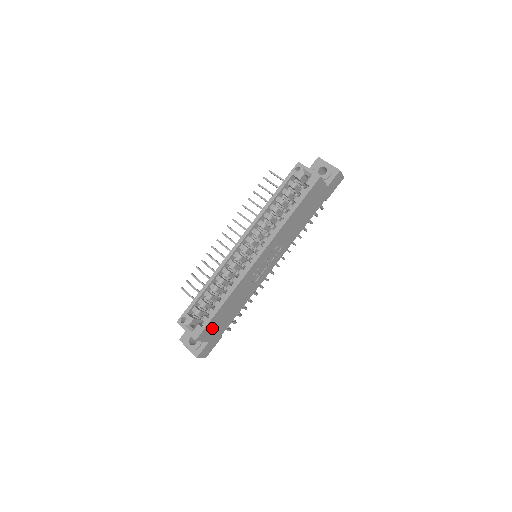
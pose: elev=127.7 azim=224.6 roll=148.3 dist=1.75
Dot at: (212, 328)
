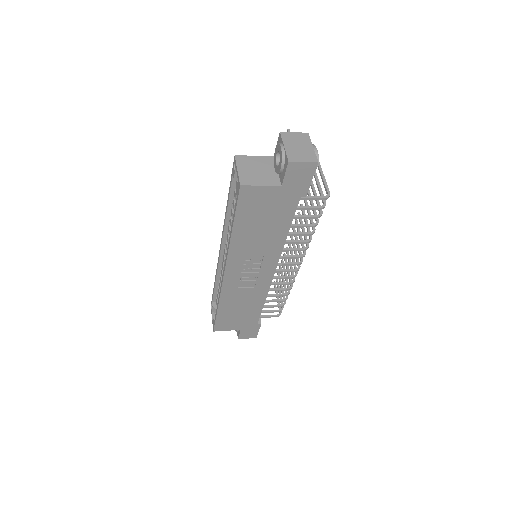
Dot at: (229, 322)
